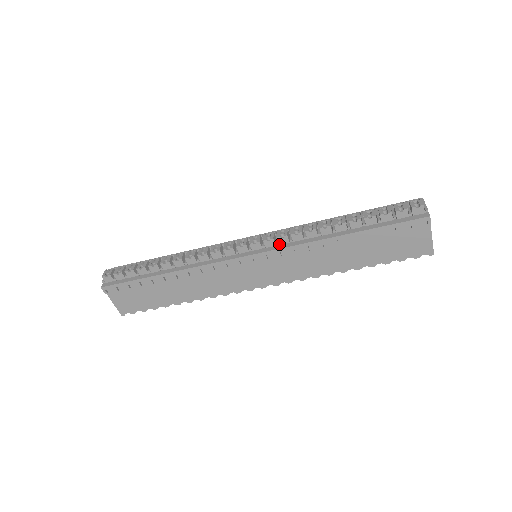
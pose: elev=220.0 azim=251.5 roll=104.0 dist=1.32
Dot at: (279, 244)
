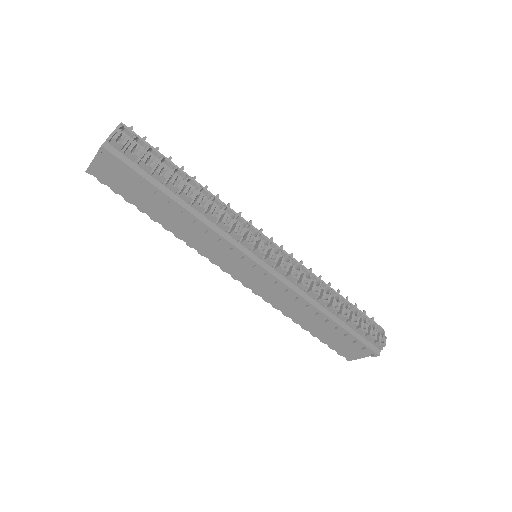
Dot at: (285, 276)
